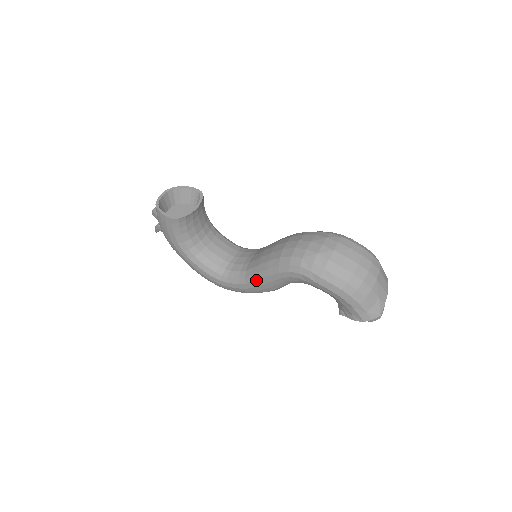
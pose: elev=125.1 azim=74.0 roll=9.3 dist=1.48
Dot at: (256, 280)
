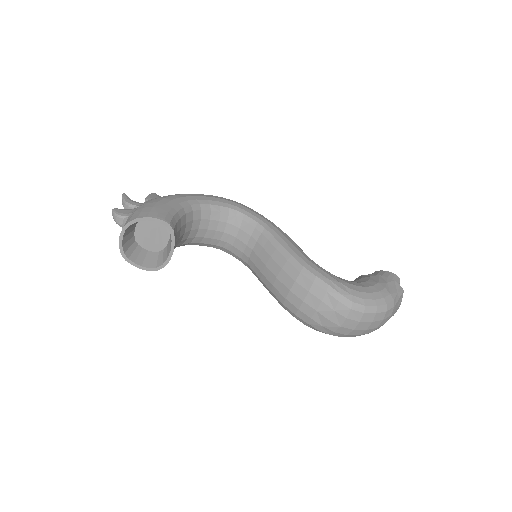
Dot at: occluded
